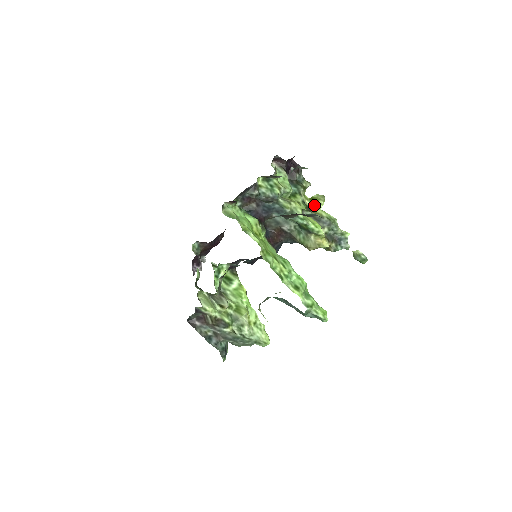
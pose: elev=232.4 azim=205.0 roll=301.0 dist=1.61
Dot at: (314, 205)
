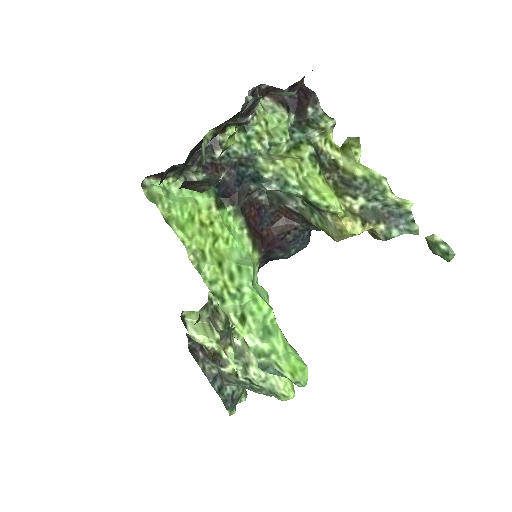
Dot at: (347, 158)
